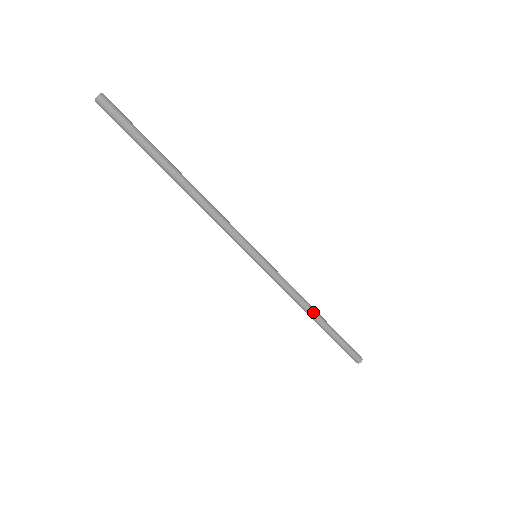
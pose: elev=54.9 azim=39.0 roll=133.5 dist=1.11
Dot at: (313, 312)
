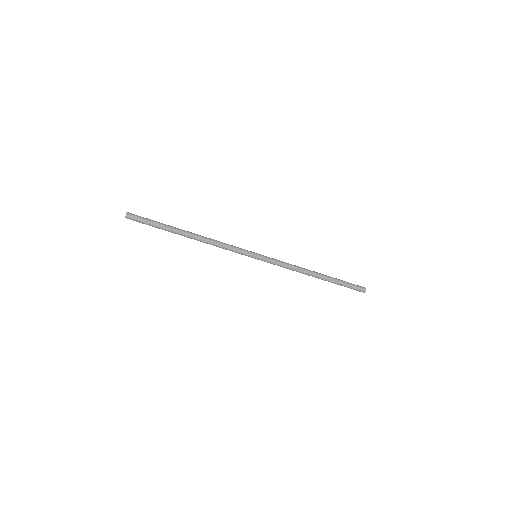
Dot at: (311, 275)
